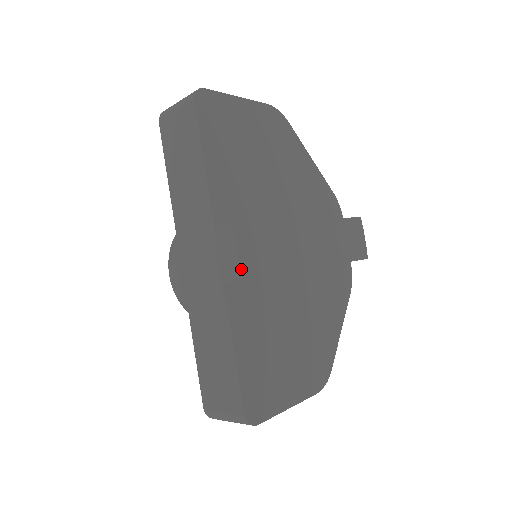
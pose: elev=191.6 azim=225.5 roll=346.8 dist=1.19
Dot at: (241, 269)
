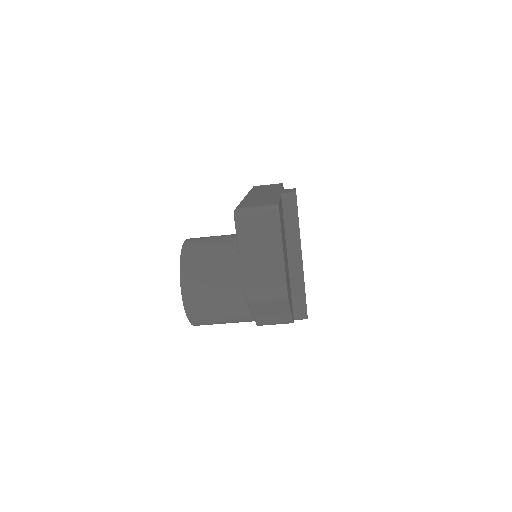
Dot at: occluded
